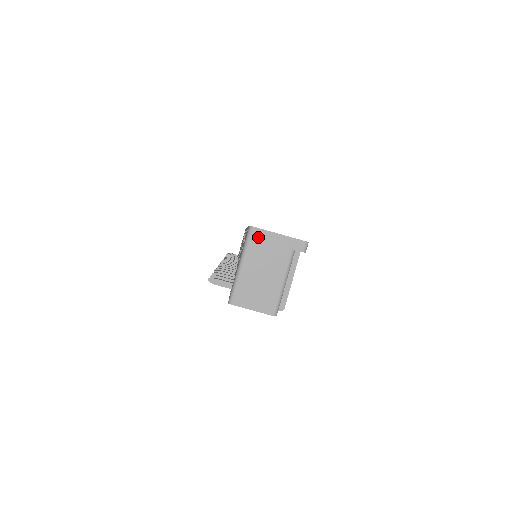
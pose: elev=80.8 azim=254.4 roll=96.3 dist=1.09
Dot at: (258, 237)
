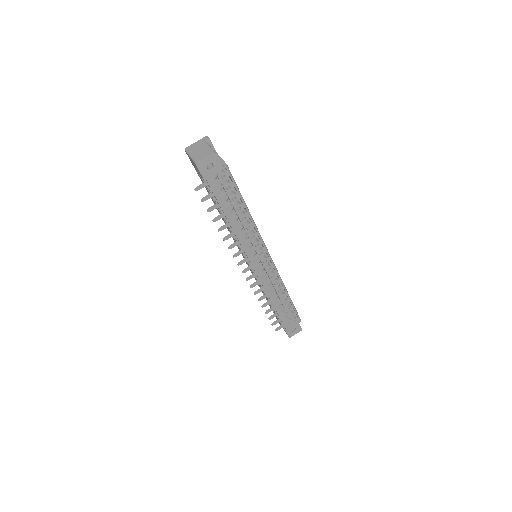
Dot at: (189, 148)
